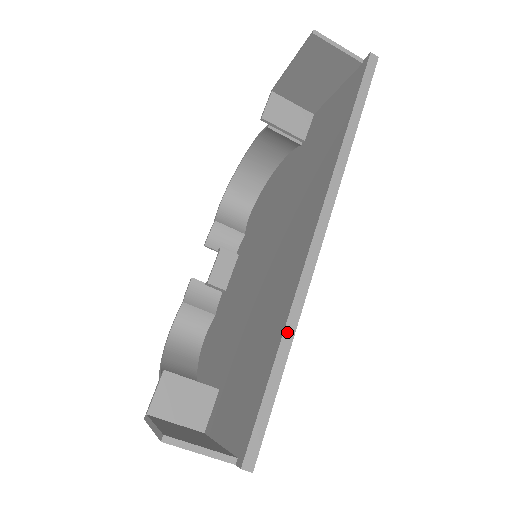
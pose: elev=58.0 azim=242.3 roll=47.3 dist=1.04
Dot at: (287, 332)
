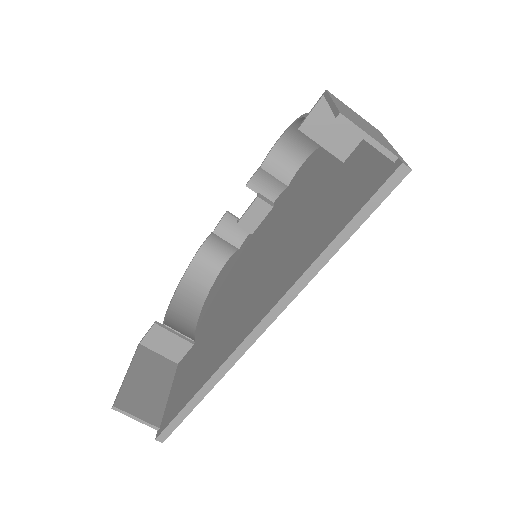
Dot at: (205, 387)
